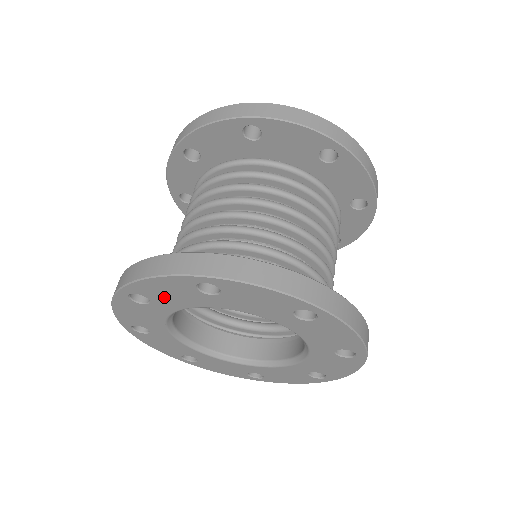
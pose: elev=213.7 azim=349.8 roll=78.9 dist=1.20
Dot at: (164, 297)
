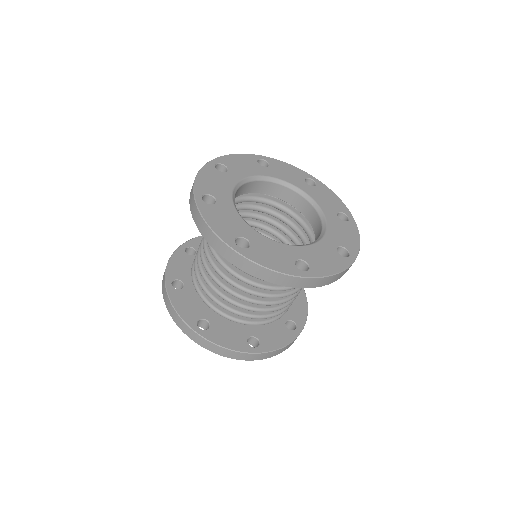
Dot at: occluded
